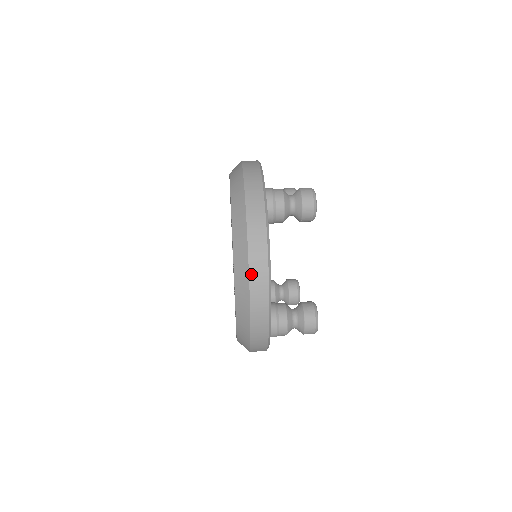
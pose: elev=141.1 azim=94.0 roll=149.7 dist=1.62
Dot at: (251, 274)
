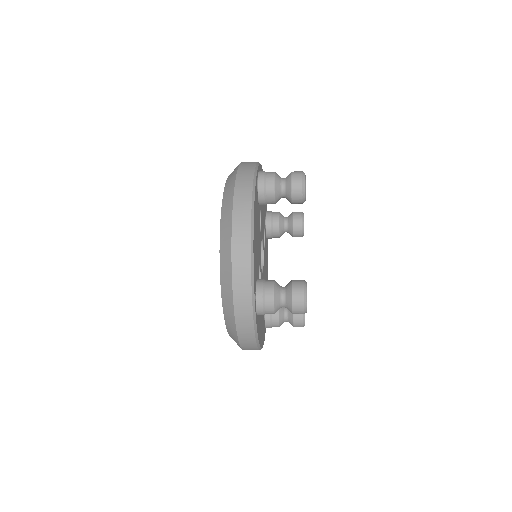
Dot at: (234, 226)
